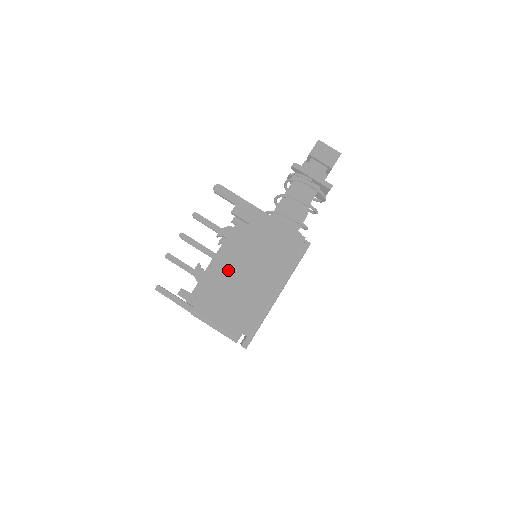
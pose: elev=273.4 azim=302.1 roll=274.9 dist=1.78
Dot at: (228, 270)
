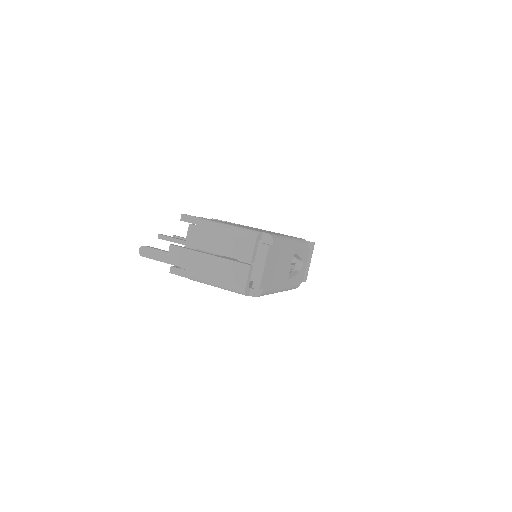
Dot at: occluded
